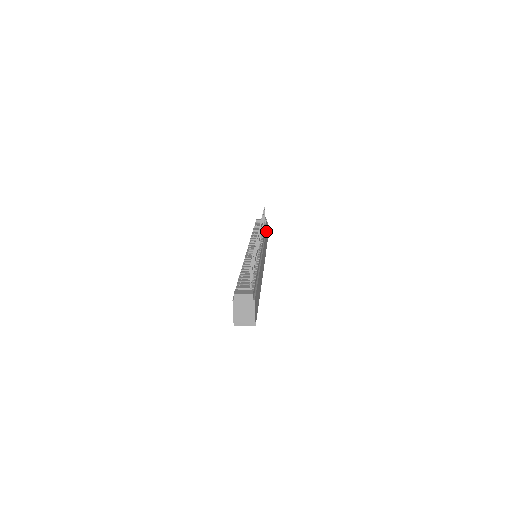
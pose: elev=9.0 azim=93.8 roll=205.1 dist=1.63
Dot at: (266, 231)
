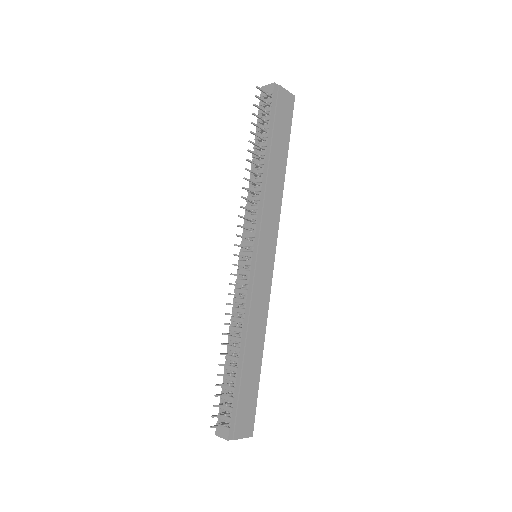
Dot at: (272, 144)
